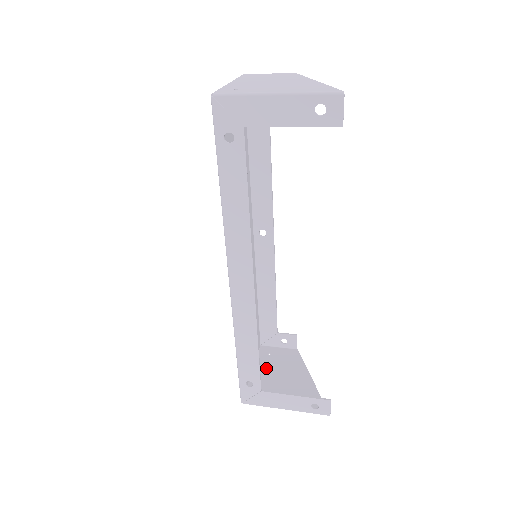
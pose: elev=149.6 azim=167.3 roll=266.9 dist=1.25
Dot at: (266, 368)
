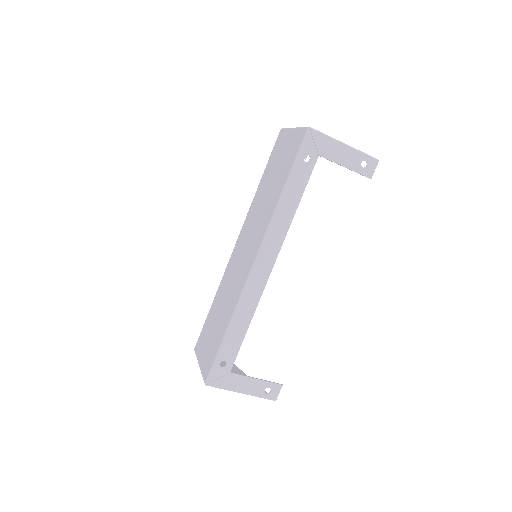
Dot at: occluded
